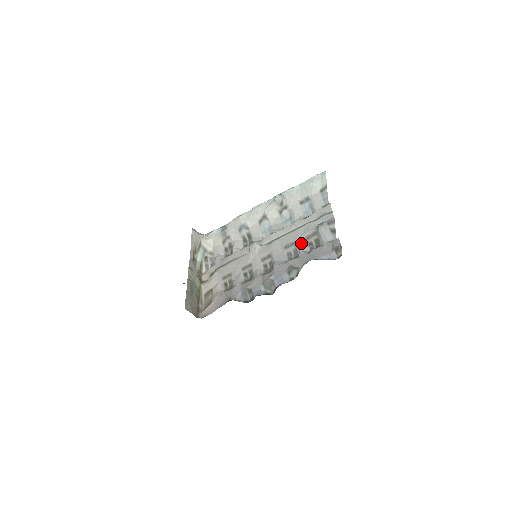
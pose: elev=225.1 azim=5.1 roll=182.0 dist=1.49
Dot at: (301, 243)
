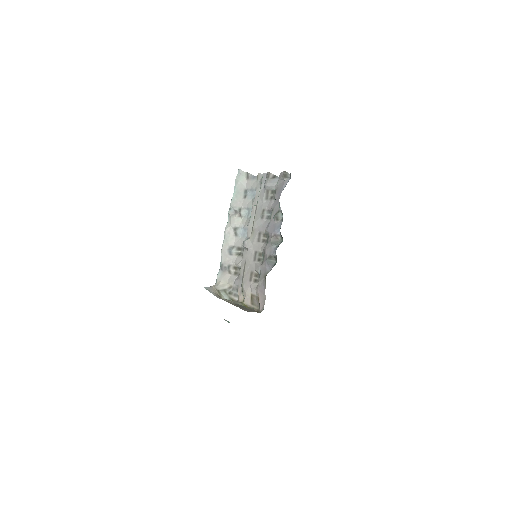
Dot at: (267, 205)
